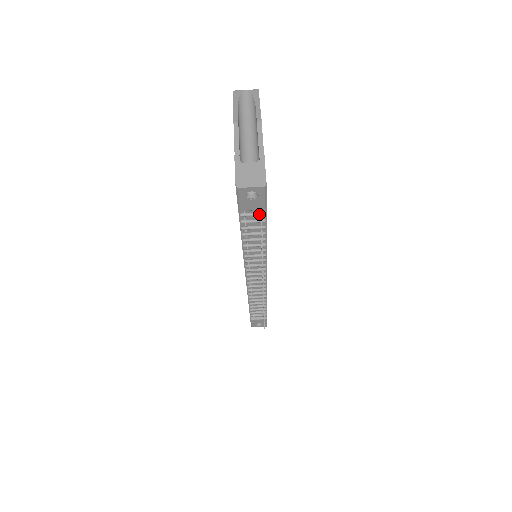
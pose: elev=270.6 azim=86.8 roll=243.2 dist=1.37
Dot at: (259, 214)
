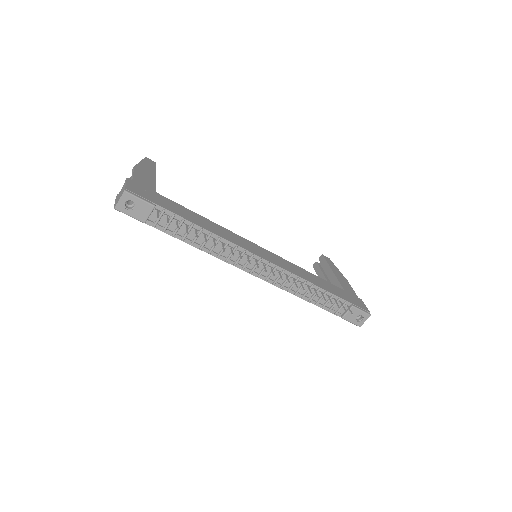
Dot at: (161, 214)
